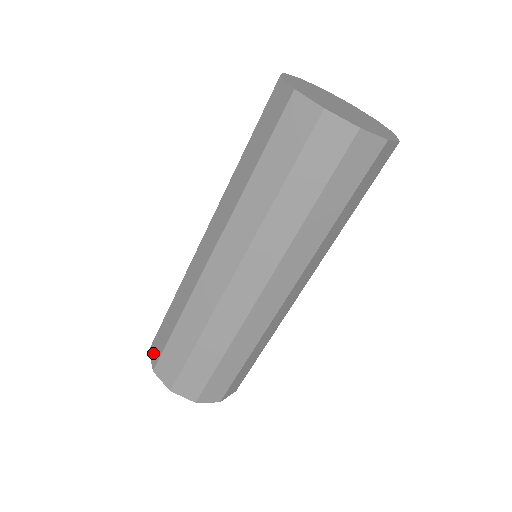
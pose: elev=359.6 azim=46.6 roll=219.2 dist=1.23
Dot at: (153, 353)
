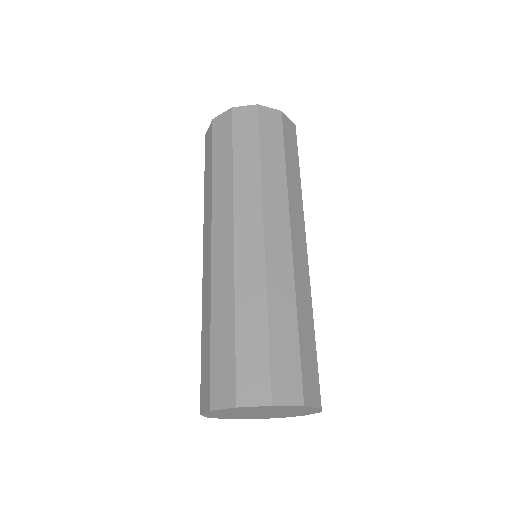
Dot at: occluded
